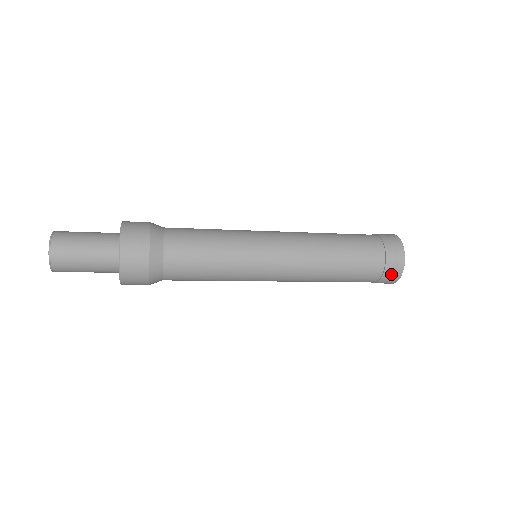
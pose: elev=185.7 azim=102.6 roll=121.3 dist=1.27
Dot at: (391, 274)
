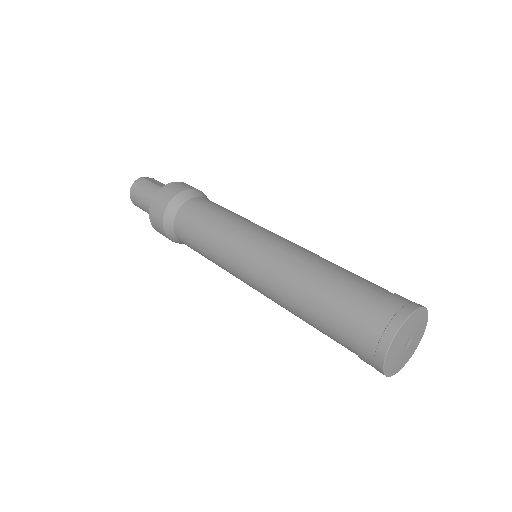
Dot at: occluded
